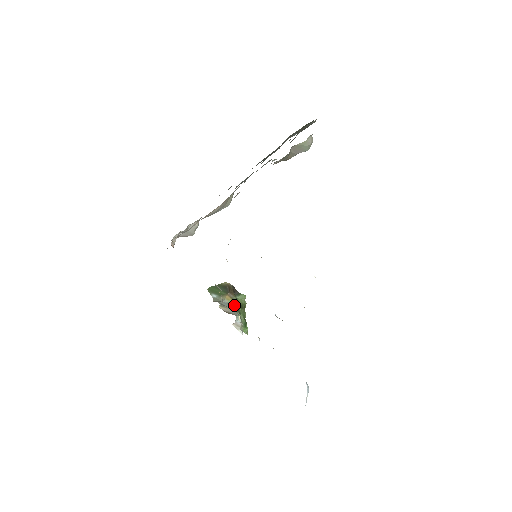
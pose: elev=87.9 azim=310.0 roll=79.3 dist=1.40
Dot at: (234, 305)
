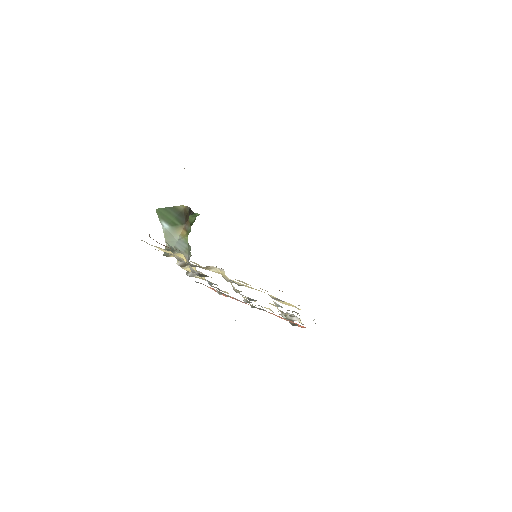
Dot at: (187, 237)
